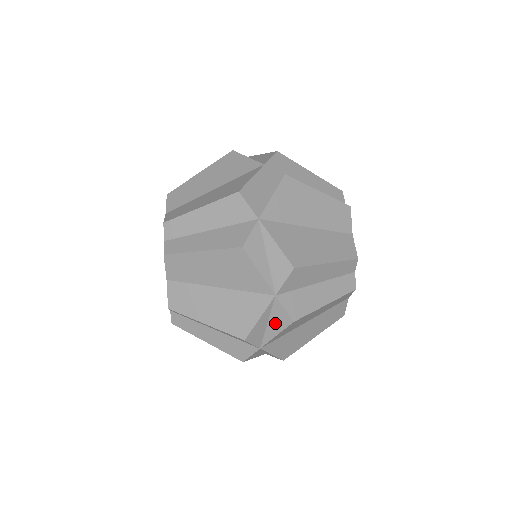
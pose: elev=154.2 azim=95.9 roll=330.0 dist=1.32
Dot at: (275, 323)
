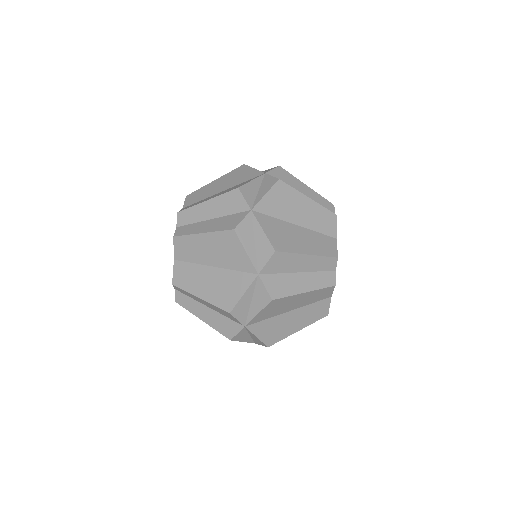
Dot at: occluded
